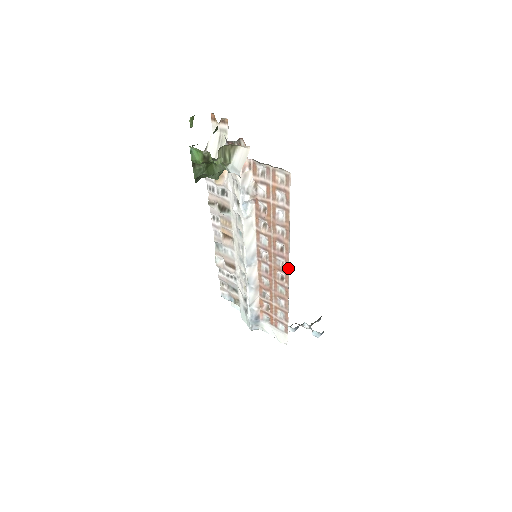
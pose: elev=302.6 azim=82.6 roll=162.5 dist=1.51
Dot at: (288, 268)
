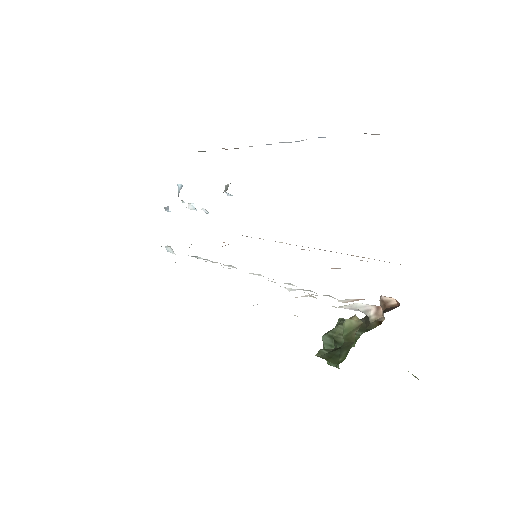
Dot at: occluded
